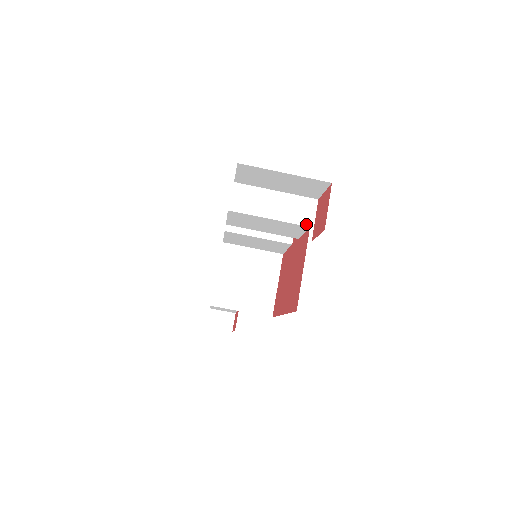
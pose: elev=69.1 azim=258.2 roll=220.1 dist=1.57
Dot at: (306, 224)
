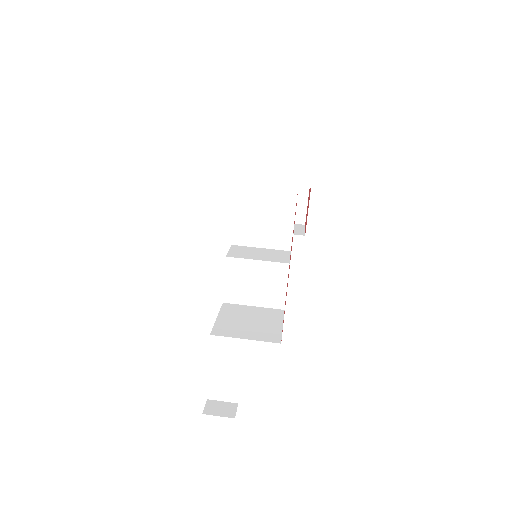
Dot at: (298, 231)
